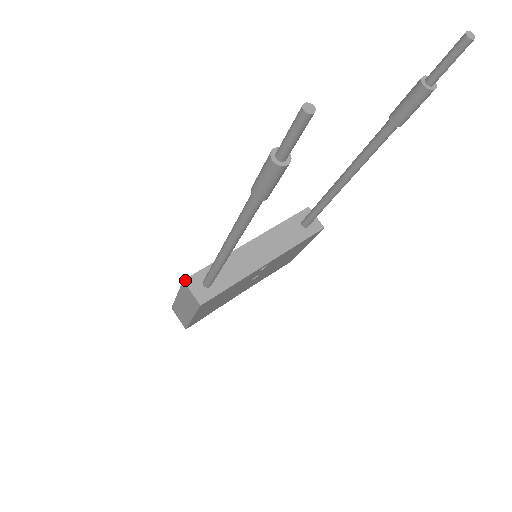
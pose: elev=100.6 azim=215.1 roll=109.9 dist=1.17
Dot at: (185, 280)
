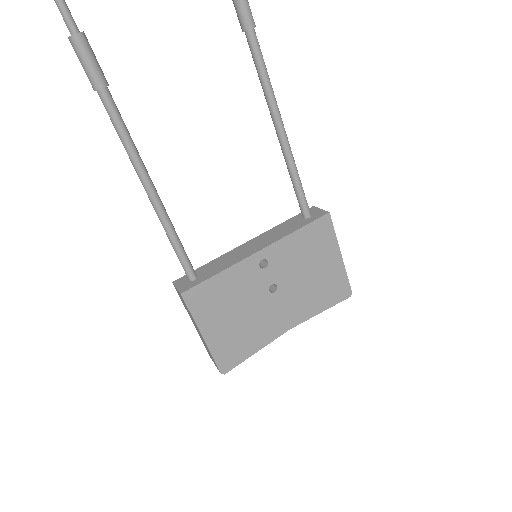
Dot at: (174, 282)
